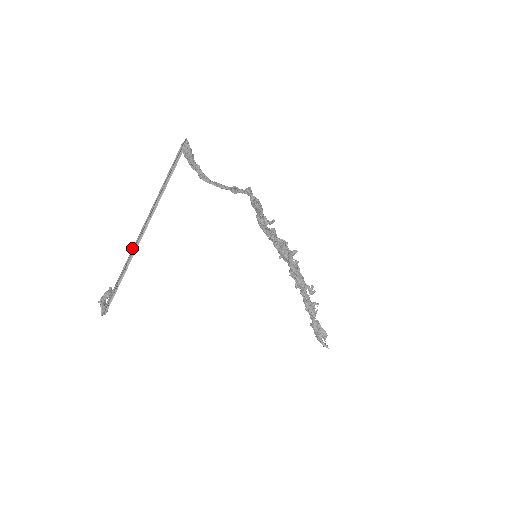
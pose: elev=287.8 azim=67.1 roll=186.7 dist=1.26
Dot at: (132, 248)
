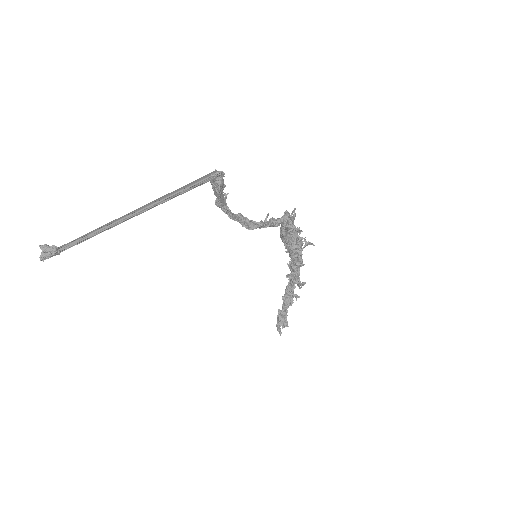
Dot at: (97, 228)
